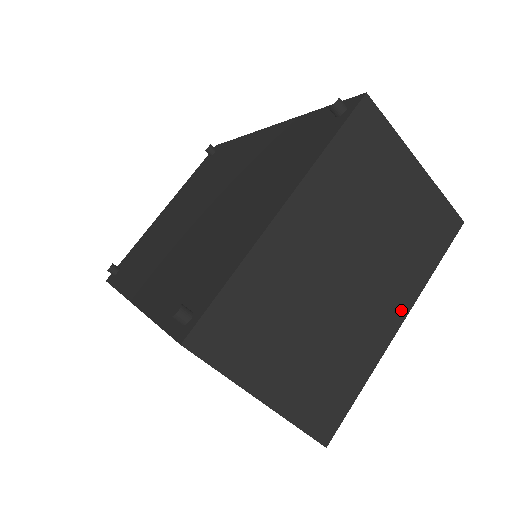
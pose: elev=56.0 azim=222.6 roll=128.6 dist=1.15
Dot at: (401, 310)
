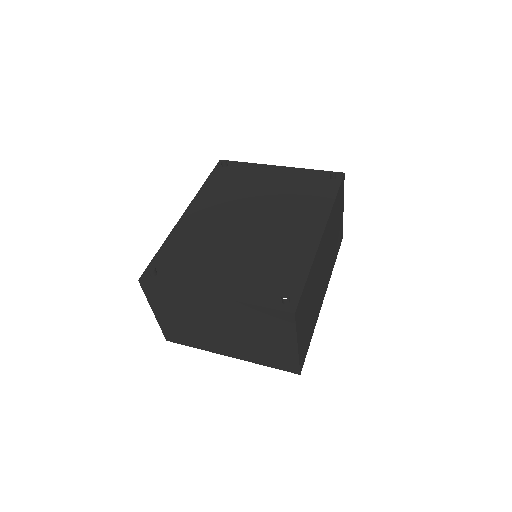
Dot at: (236, 355)
